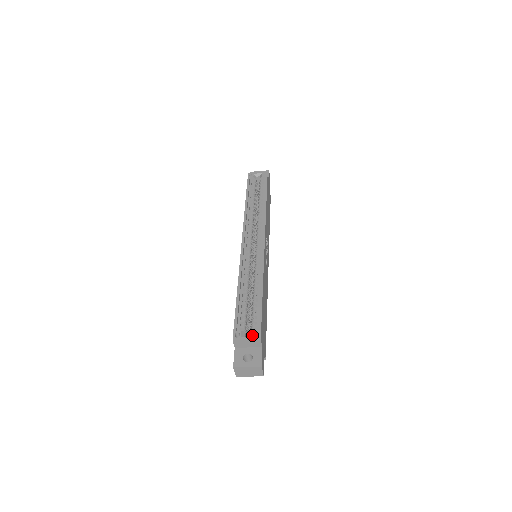
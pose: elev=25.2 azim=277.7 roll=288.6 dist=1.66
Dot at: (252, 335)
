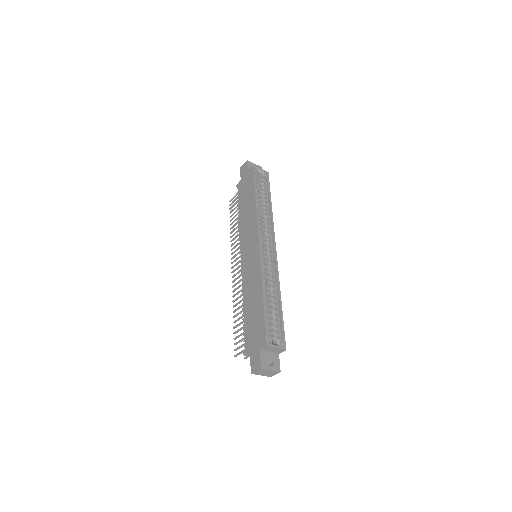
Dot at: (280, 344)
